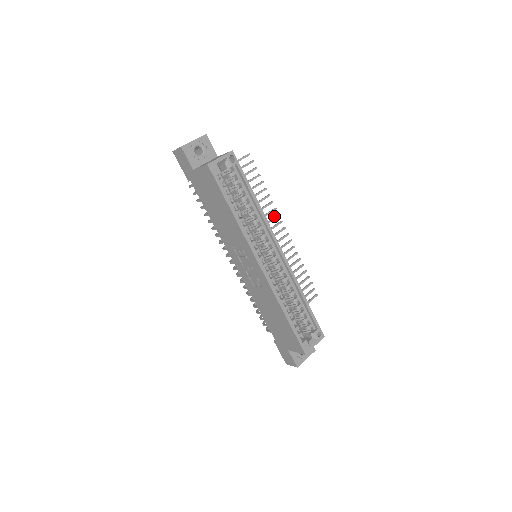
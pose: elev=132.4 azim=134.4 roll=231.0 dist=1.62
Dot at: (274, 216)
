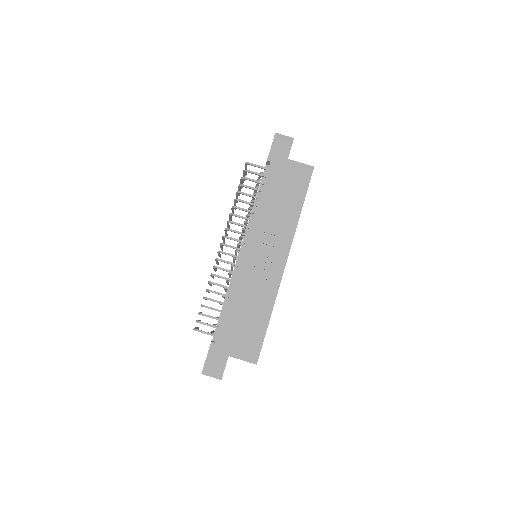
Dot at: occluded
